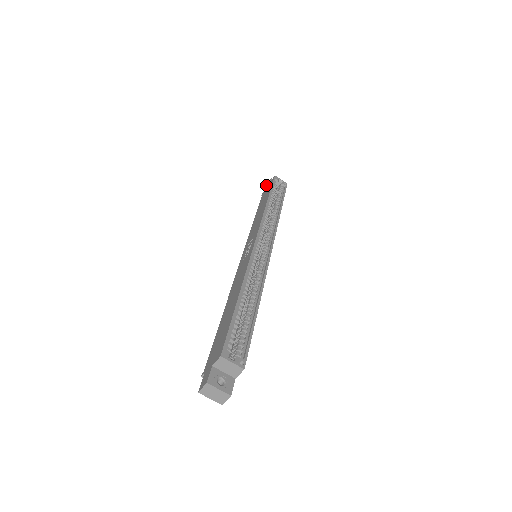
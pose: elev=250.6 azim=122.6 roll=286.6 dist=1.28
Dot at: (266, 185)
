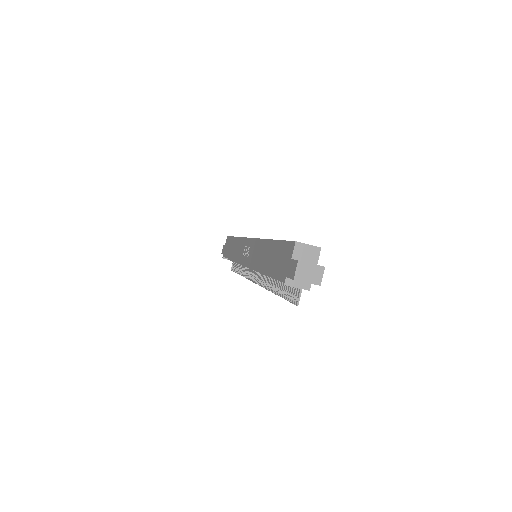
Dot at: (222, 251)
